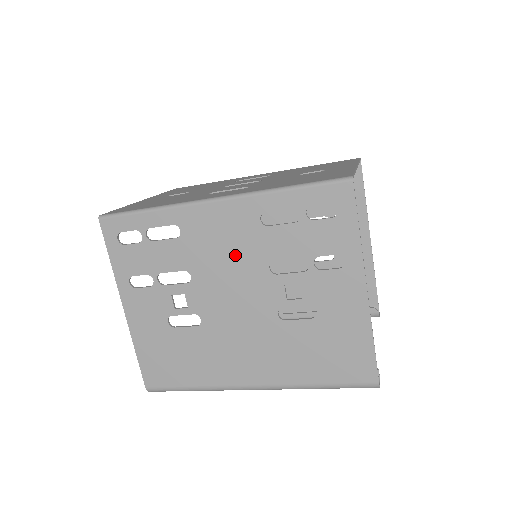
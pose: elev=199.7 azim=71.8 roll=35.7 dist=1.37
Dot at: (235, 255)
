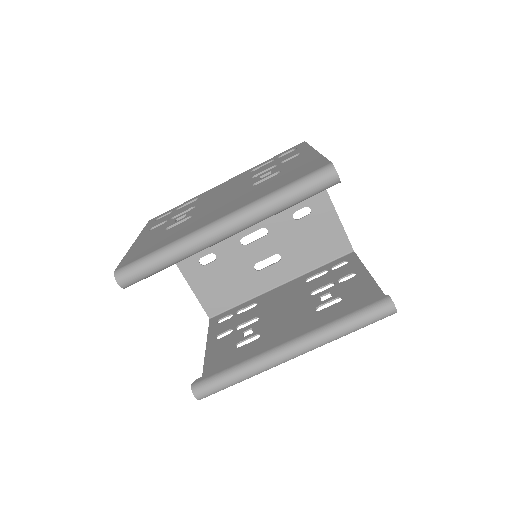
Dot at: (230, 186)
